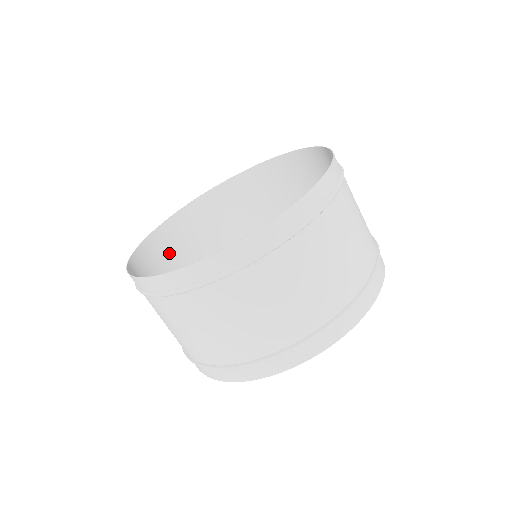
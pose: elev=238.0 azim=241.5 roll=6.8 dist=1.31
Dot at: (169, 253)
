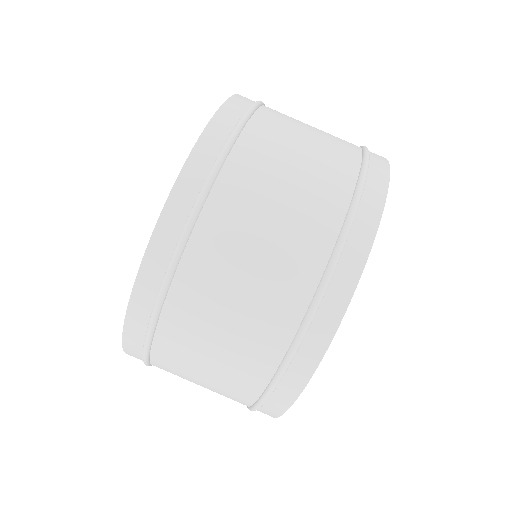
Dot at: occluded
